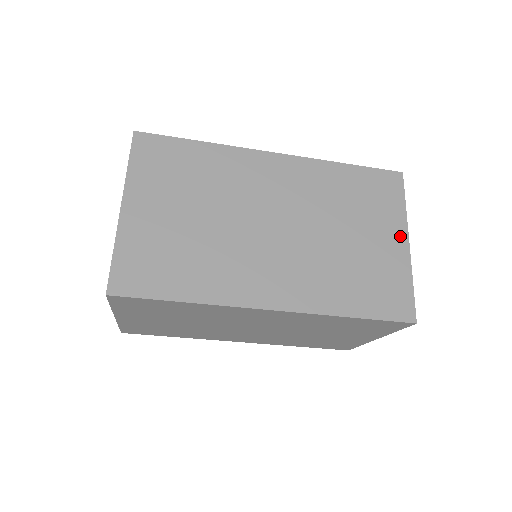
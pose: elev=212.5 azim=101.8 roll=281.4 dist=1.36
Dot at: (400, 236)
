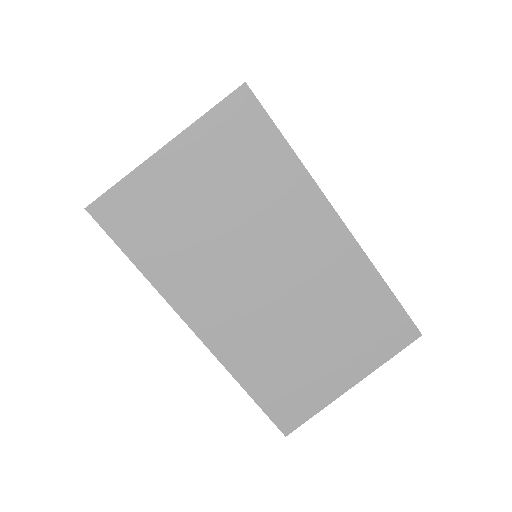
Dot at: occluded
